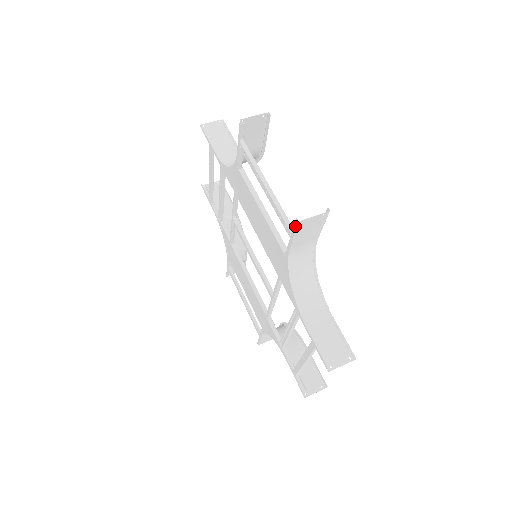
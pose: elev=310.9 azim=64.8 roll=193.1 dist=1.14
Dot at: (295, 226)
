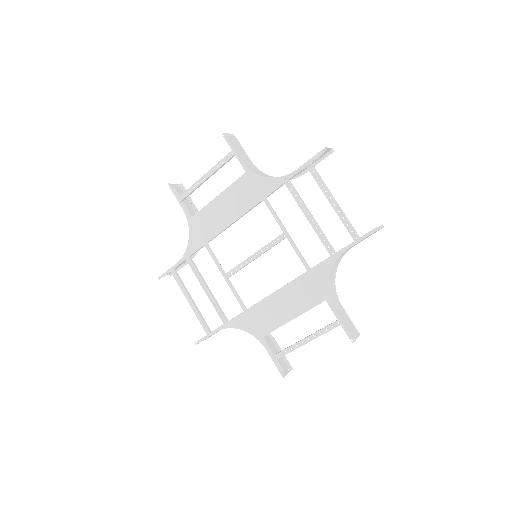
Dot at: (226, 139)
